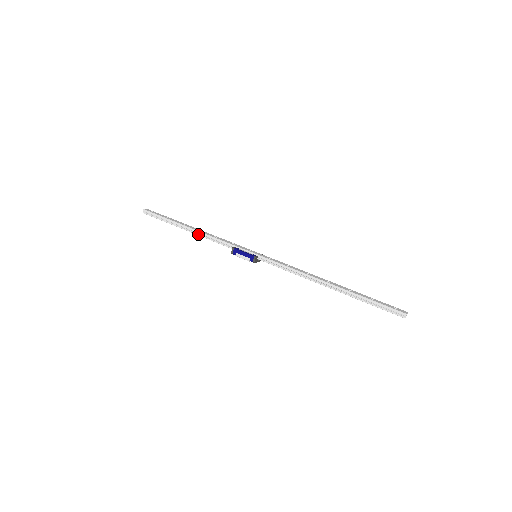
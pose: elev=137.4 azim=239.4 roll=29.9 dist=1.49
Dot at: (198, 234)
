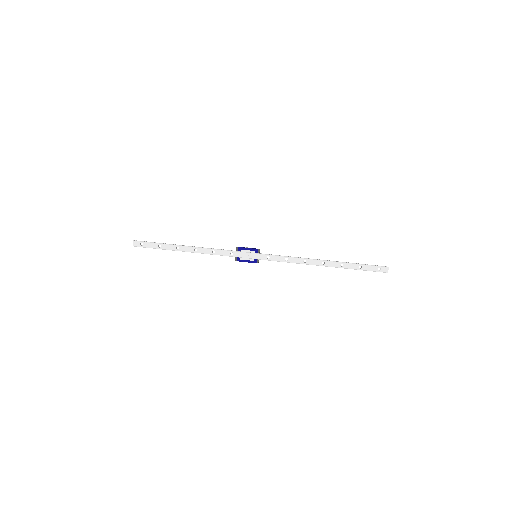
Dot at: occluded
